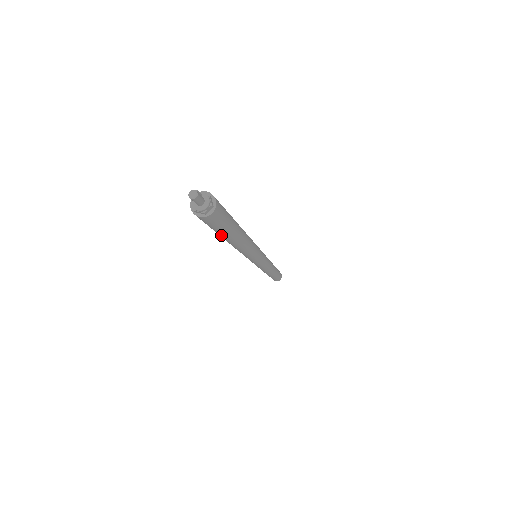
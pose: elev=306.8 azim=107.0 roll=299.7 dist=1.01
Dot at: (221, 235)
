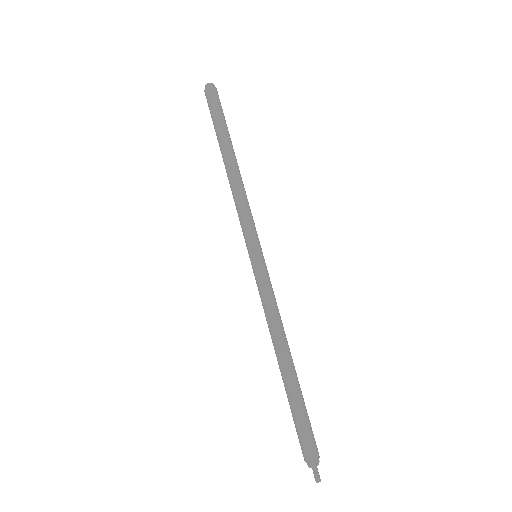
Dot at: occluded
